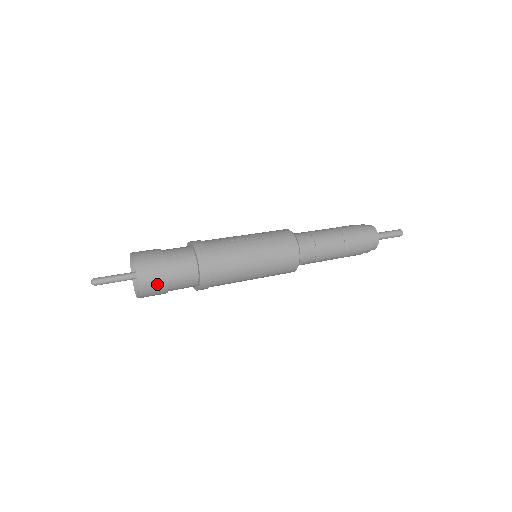
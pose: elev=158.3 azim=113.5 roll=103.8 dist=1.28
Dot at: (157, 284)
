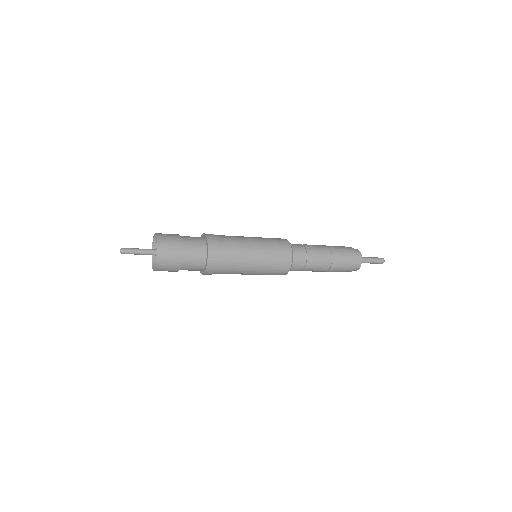
Dot at: (171, 237)
